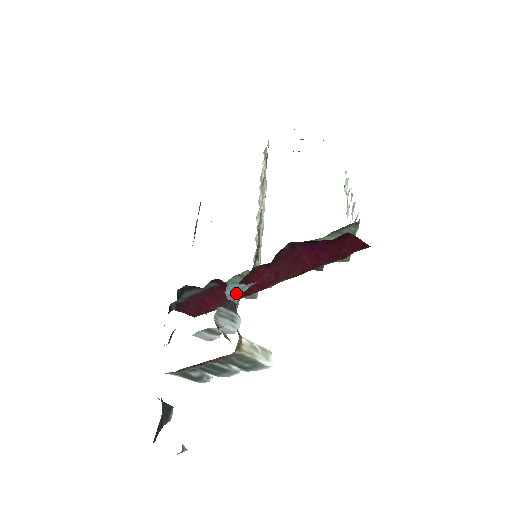
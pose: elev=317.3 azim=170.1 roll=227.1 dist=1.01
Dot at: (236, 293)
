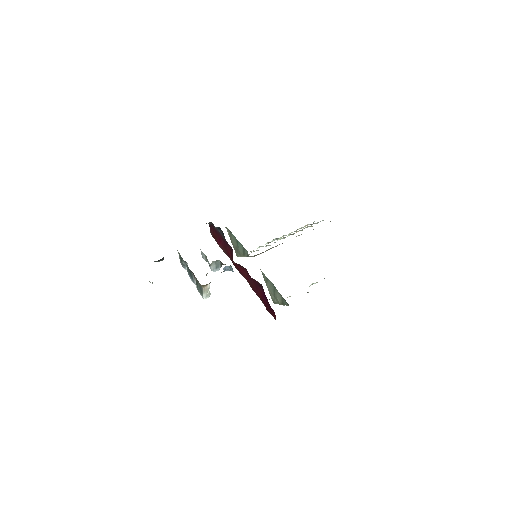
Dot at: (228, 269)
